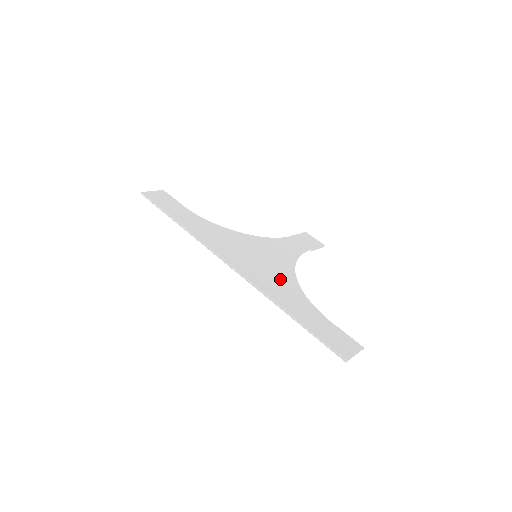
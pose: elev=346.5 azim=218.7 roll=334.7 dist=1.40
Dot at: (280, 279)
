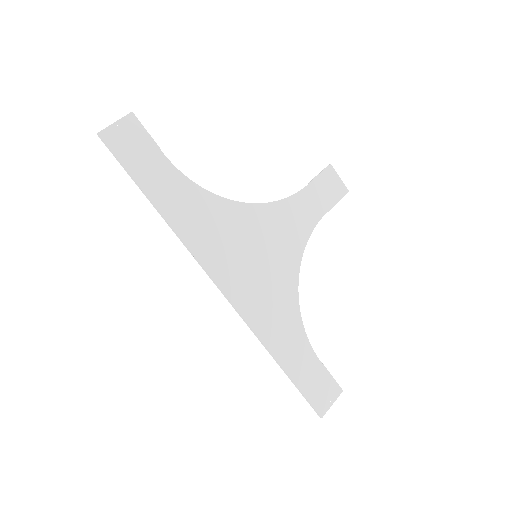
Dot at: (278, 299)
